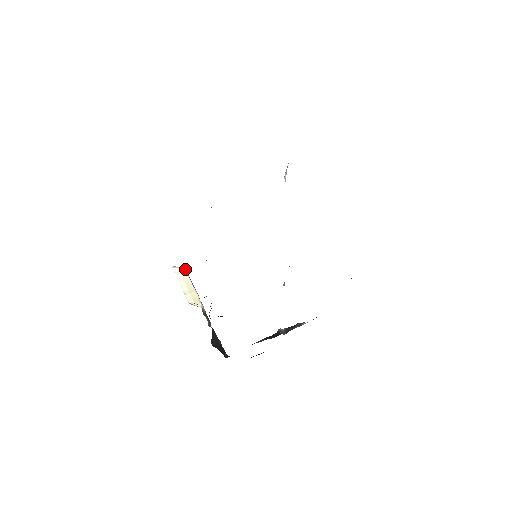
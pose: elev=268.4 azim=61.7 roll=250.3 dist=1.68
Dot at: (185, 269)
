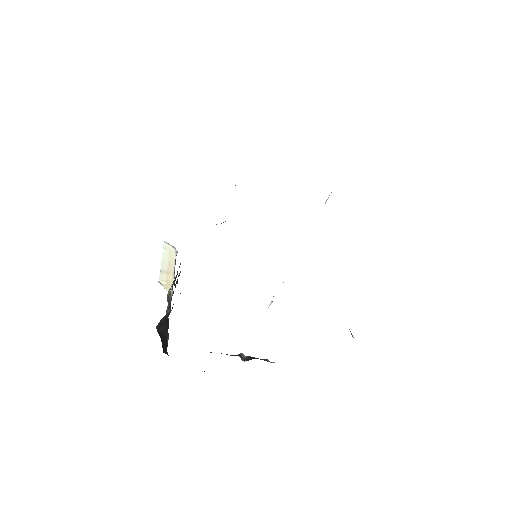
Dot at: (176, 250)
